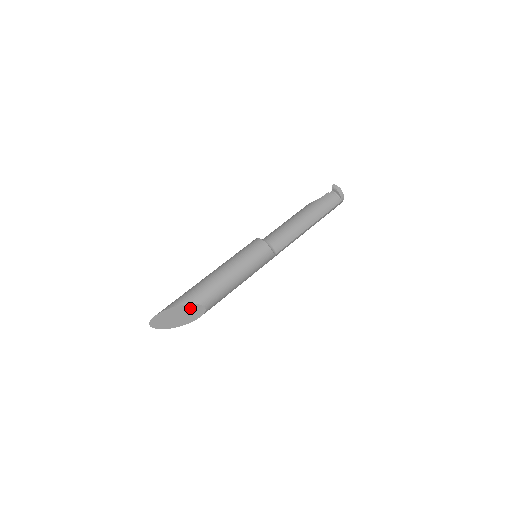
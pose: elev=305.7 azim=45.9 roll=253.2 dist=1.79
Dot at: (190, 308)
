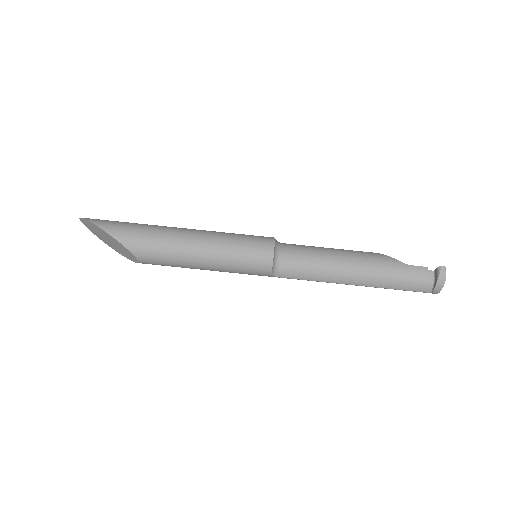
Dot at: (122, 247)
